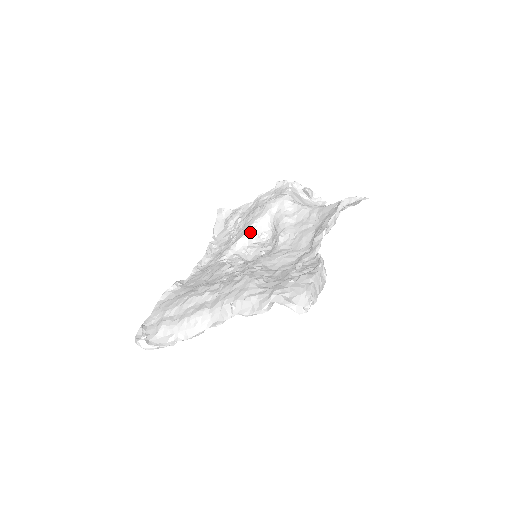
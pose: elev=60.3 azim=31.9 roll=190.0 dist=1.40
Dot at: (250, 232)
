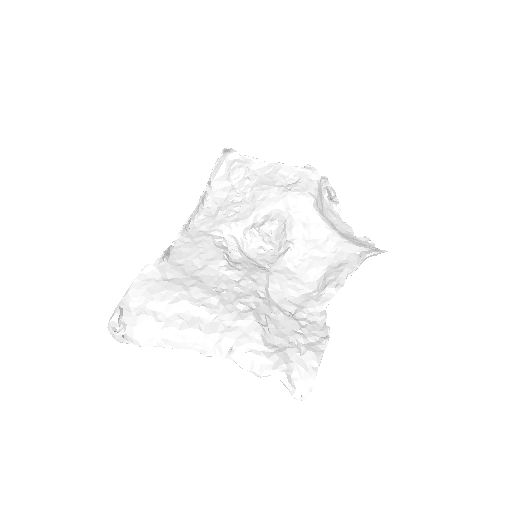
Dot at: (257, 216)
